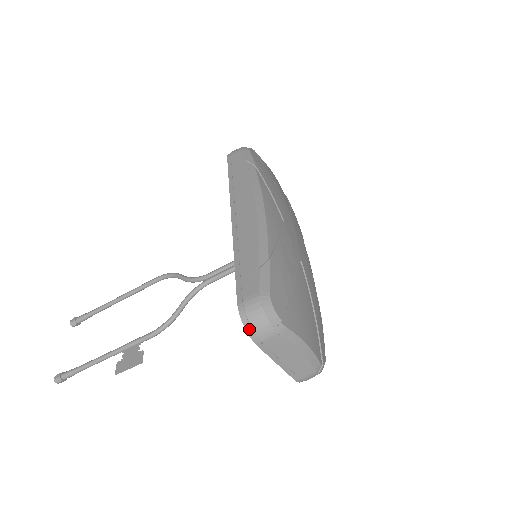
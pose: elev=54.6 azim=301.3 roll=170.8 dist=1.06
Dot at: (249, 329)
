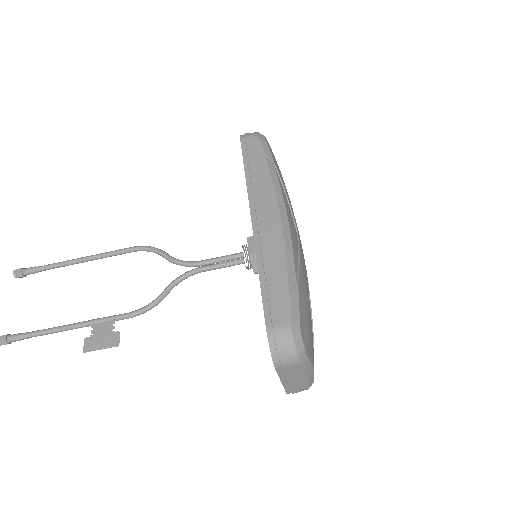
Dot at: (275, 355)
